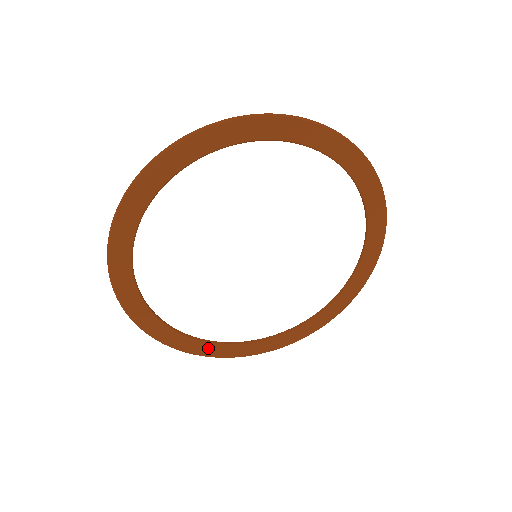
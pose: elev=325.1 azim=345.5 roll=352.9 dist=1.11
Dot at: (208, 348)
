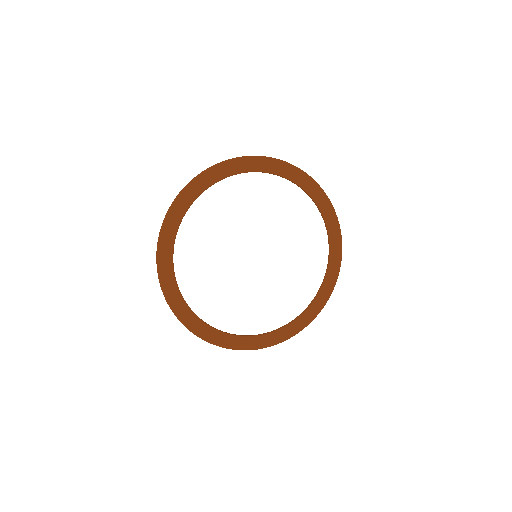
Dot at: (297, 324)
